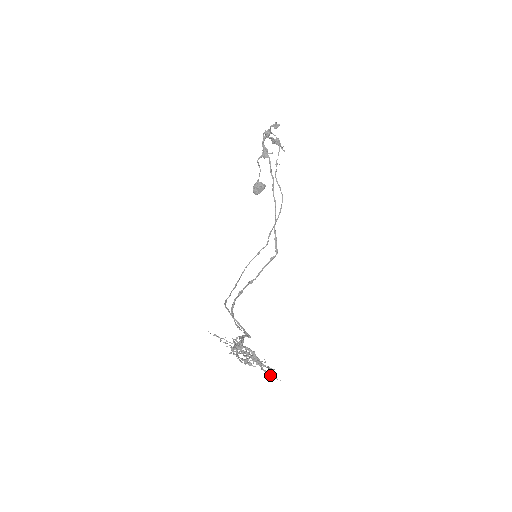
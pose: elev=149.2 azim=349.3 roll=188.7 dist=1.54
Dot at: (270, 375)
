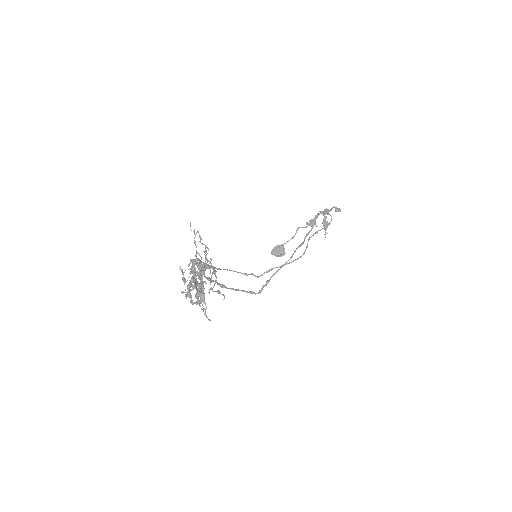
Dot at: occluded
